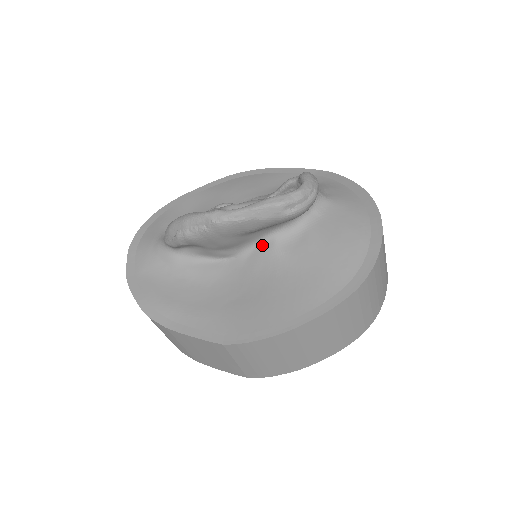
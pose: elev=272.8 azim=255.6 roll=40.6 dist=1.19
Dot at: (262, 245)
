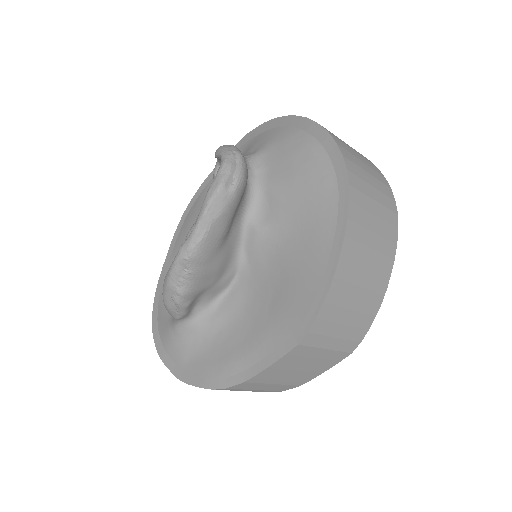
Dot at: (247, 239)
